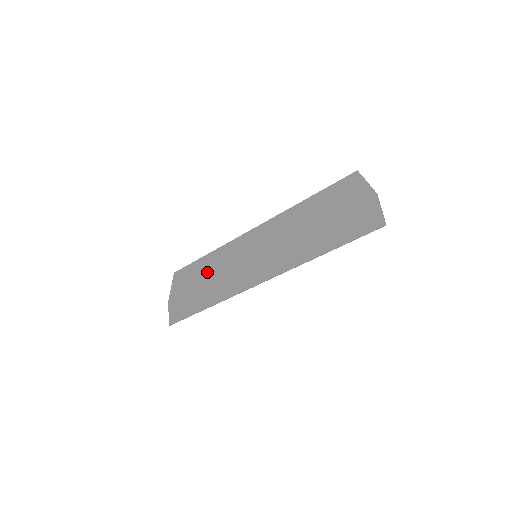
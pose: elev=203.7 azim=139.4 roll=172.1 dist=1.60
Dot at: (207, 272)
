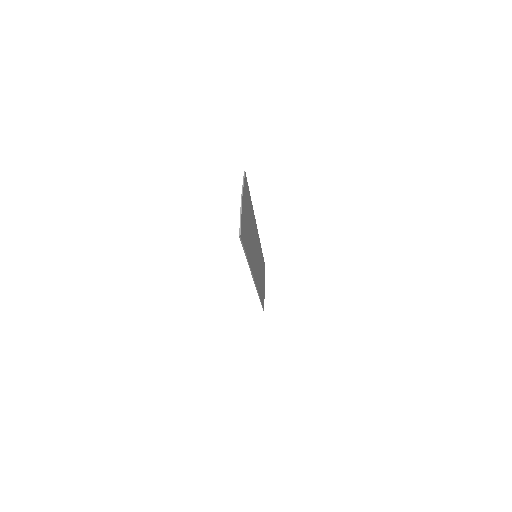
Dot at: occluded
